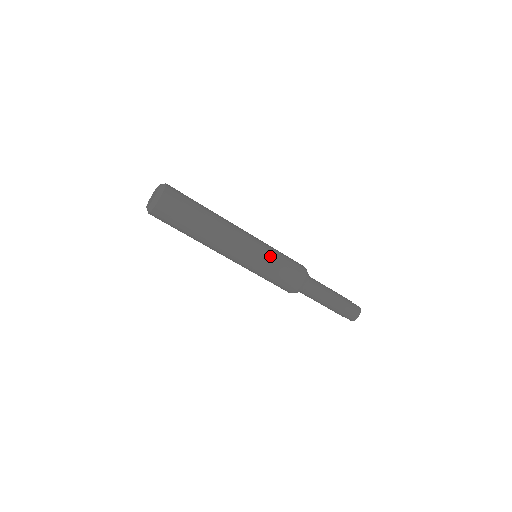
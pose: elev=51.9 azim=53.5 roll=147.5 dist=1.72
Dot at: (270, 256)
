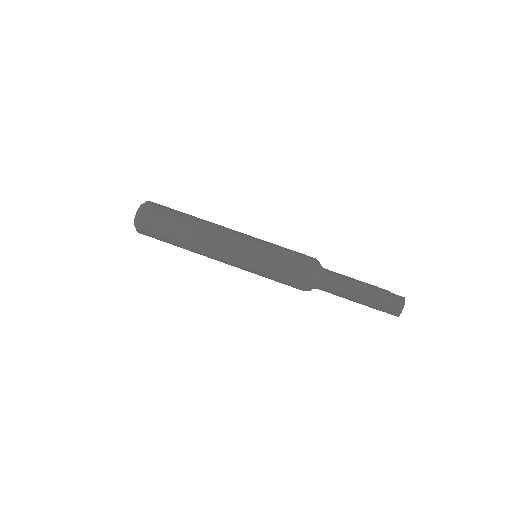
Dot at: (266, 249)
